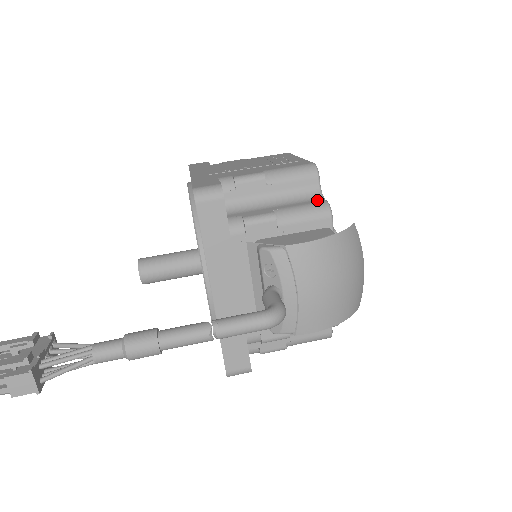
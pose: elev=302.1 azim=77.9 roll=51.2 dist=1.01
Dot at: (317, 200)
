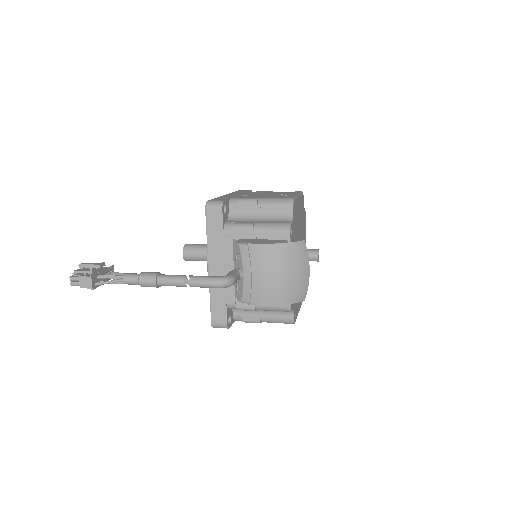
Dot at: (286, 221)
